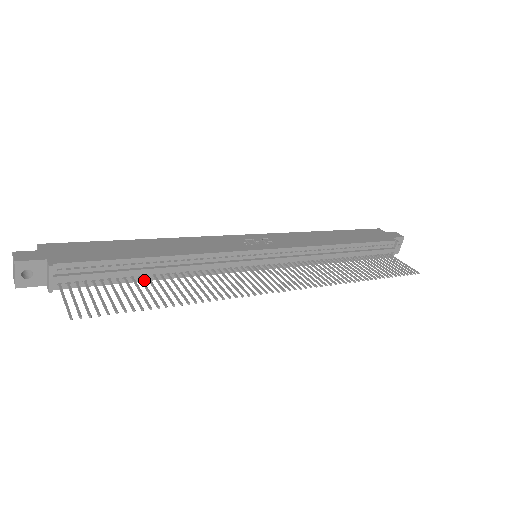
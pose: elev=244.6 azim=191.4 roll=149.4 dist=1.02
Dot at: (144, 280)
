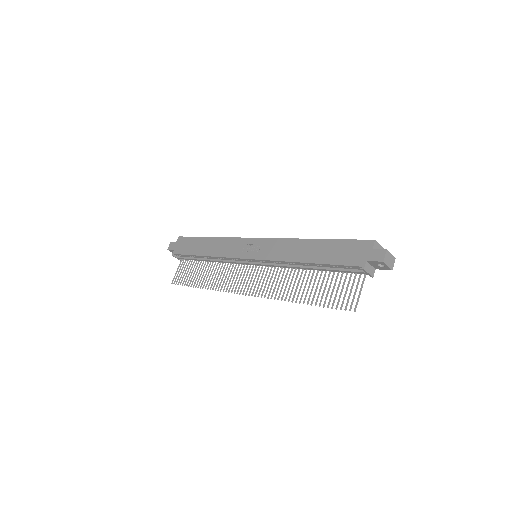
Dot at: occluded
